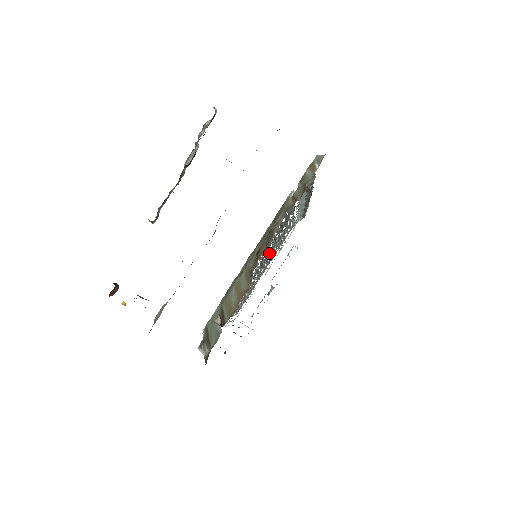
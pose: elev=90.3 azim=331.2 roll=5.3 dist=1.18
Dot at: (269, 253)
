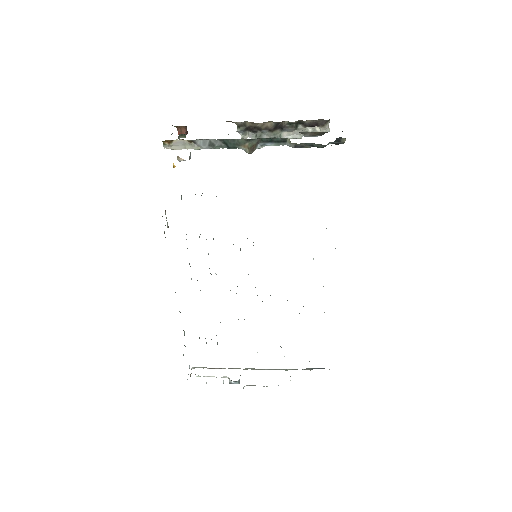
Dot at: occluded
